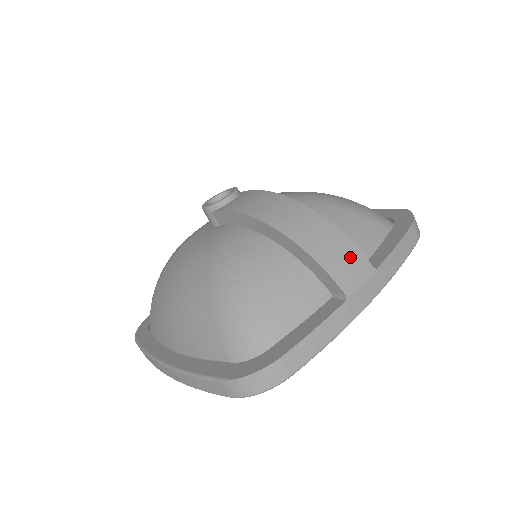
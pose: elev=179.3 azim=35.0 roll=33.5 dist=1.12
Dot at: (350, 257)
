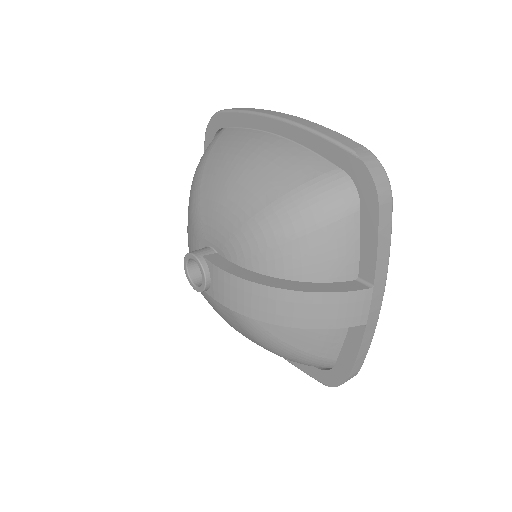
Dot at: (348, 304)
